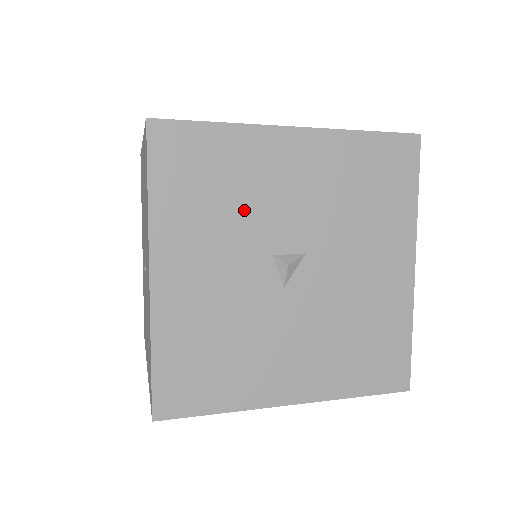
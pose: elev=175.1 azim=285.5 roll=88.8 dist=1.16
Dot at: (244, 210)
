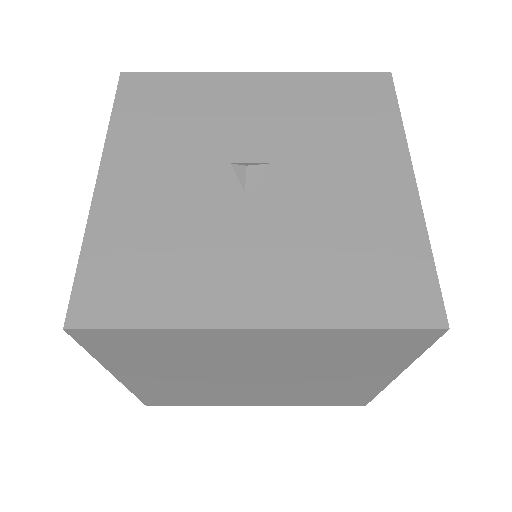
Dot at: (202, 128)
